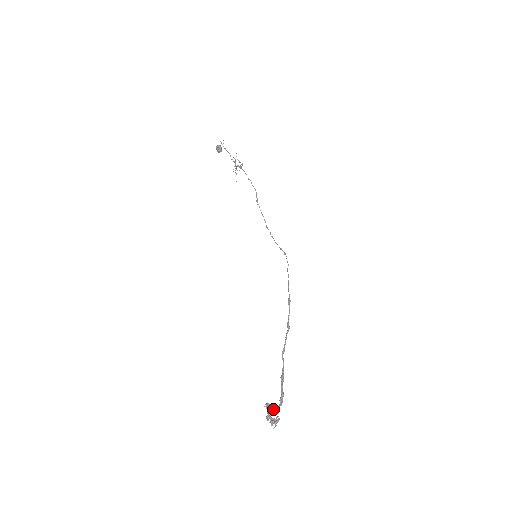
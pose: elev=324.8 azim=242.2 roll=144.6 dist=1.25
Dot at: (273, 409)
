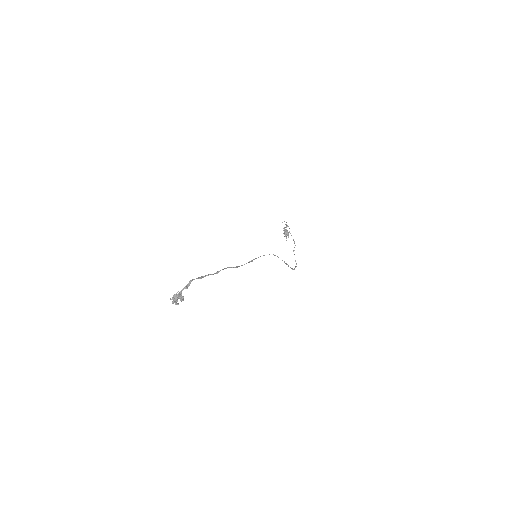
Dot at: occluded
